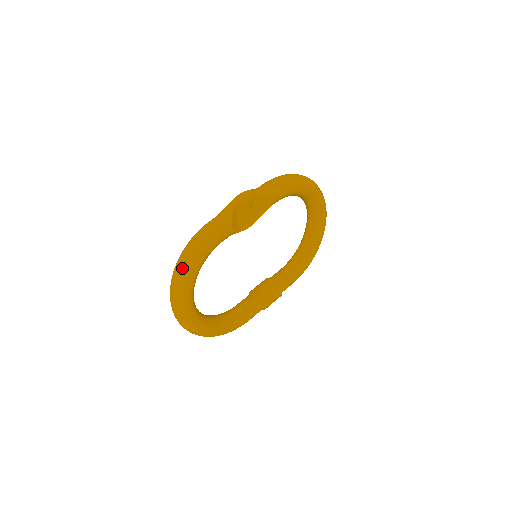
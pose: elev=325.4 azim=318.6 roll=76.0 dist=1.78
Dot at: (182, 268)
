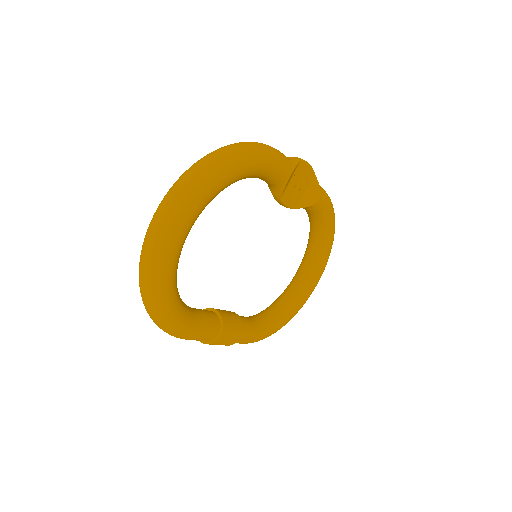
Dot at: (232, 151)
